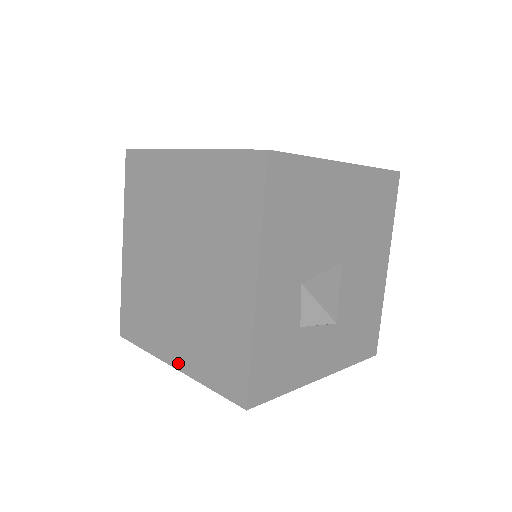
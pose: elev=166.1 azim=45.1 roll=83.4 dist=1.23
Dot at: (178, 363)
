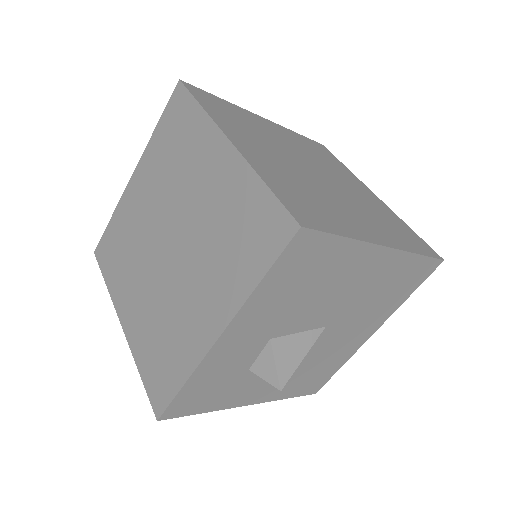
Dot at: (126, 327)
